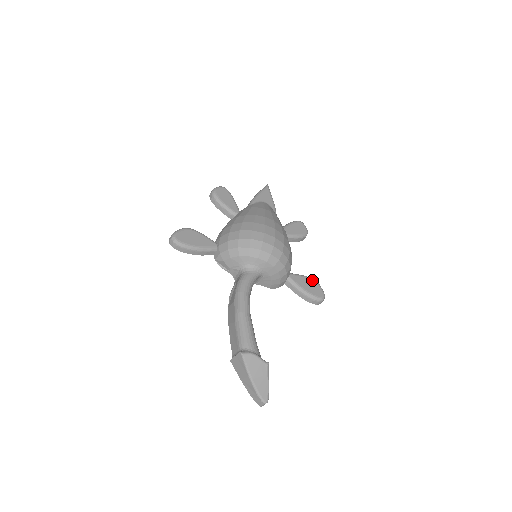
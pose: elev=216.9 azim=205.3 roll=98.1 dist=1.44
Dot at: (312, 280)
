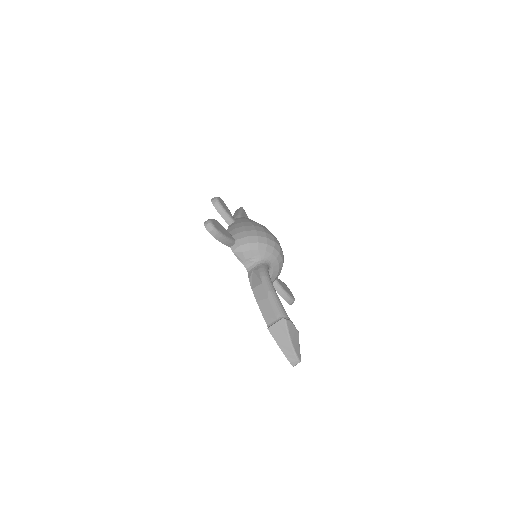
Dot at: (286, 285)
